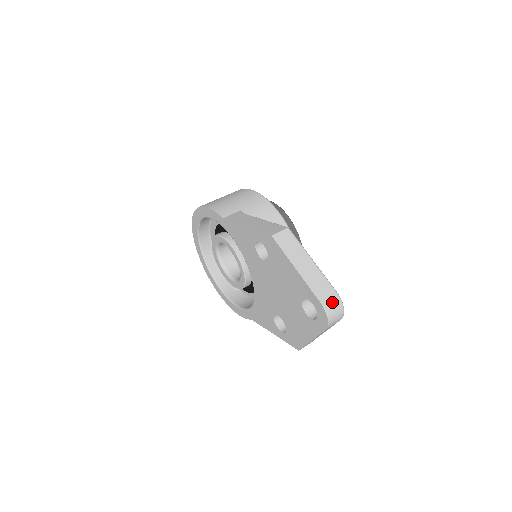
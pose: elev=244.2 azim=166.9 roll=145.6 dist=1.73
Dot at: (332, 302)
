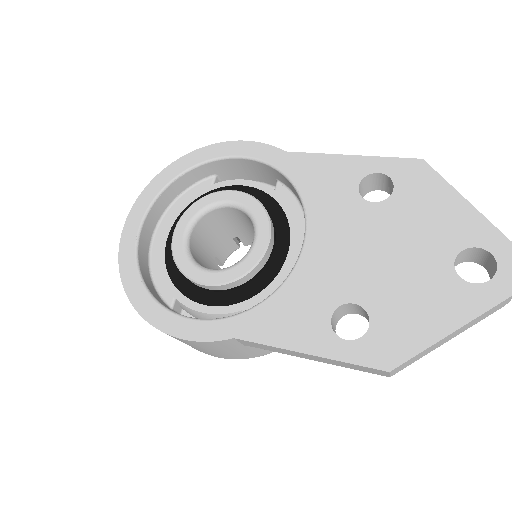
Dot at: out of frame
